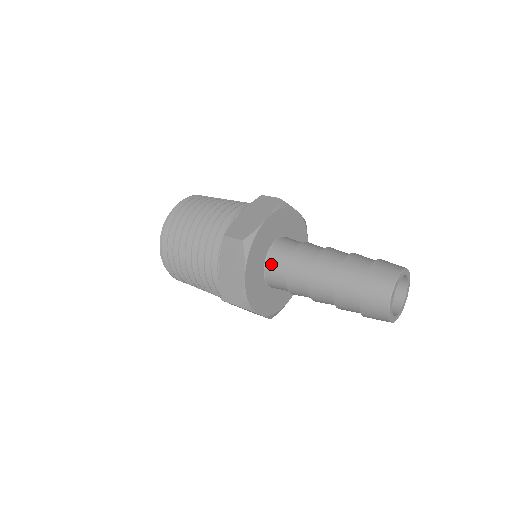
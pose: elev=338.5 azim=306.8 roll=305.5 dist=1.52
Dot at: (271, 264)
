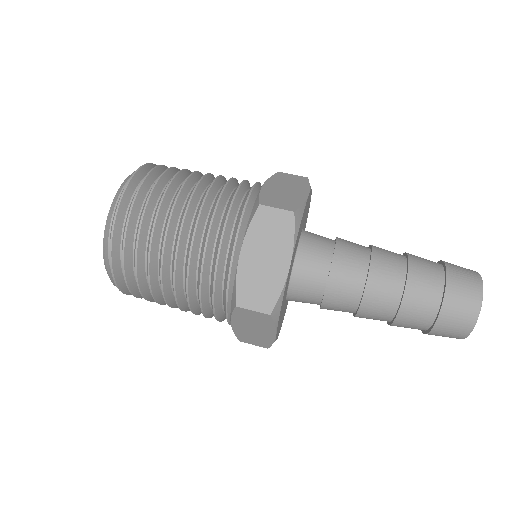
Dot at: (297, 294)
